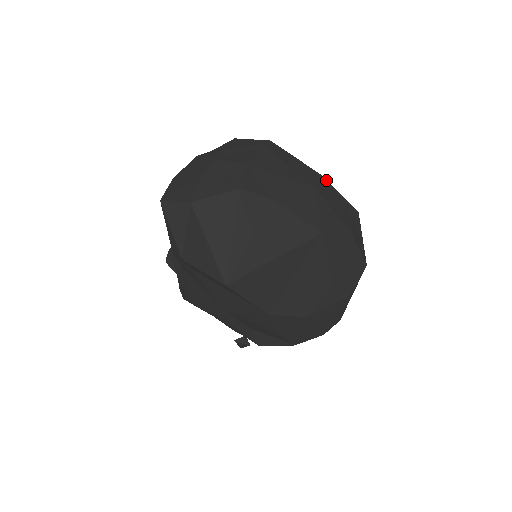
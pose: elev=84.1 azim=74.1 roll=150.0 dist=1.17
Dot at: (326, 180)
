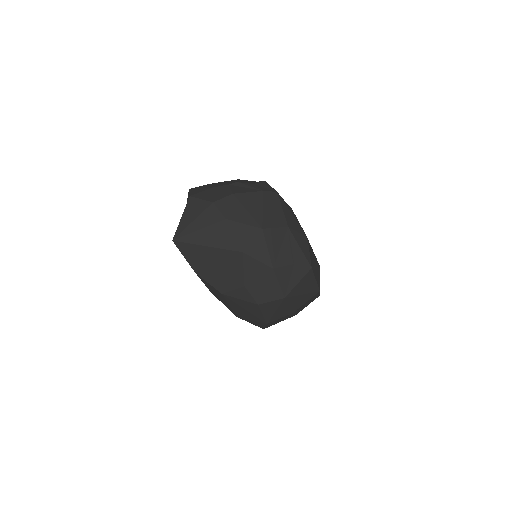
Dot at: (291, 232)
